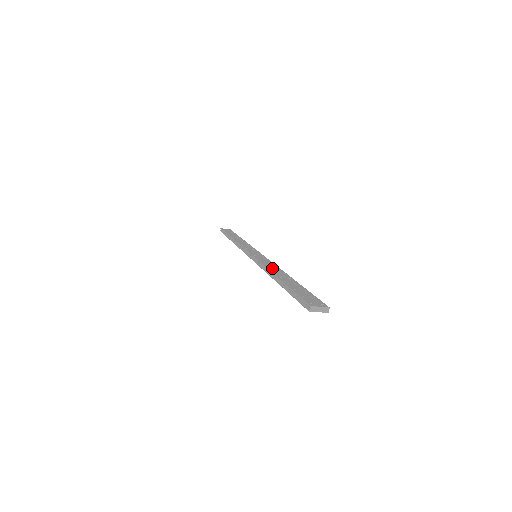
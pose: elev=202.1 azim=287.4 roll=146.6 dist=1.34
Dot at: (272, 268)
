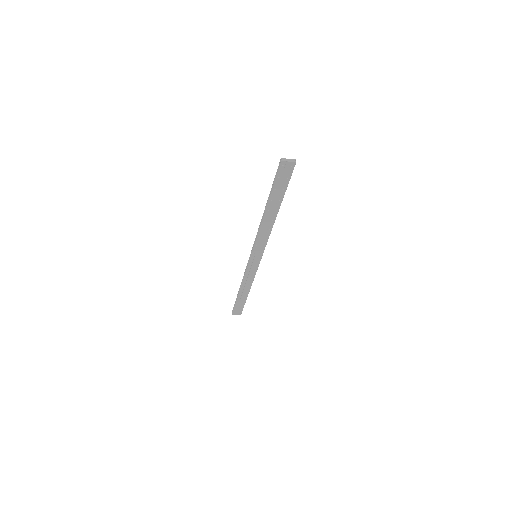
Dot at: occluded
